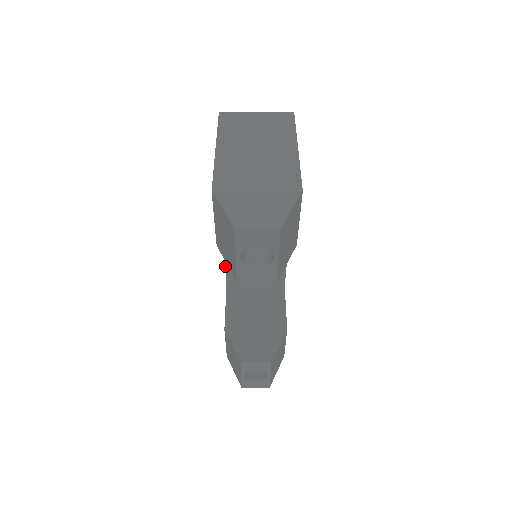
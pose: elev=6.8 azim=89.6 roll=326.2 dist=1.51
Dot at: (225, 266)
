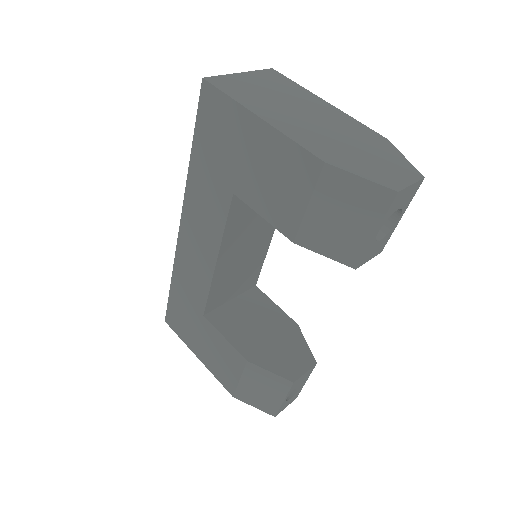
Dot at: (210, 288)
